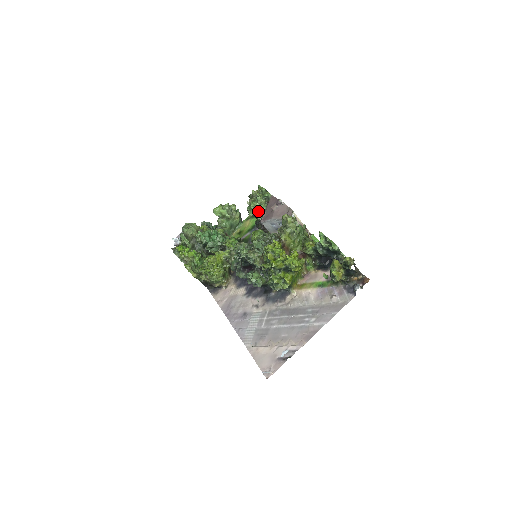
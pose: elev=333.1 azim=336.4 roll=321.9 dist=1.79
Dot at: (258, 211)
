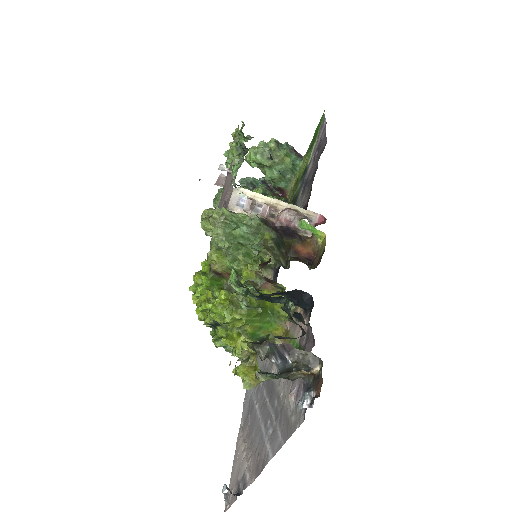
Dot at: occluded
